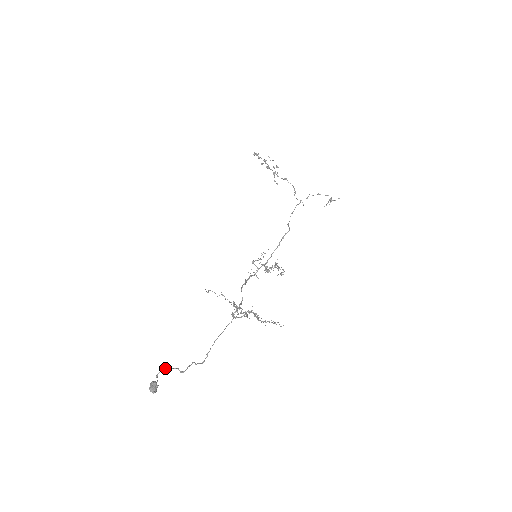
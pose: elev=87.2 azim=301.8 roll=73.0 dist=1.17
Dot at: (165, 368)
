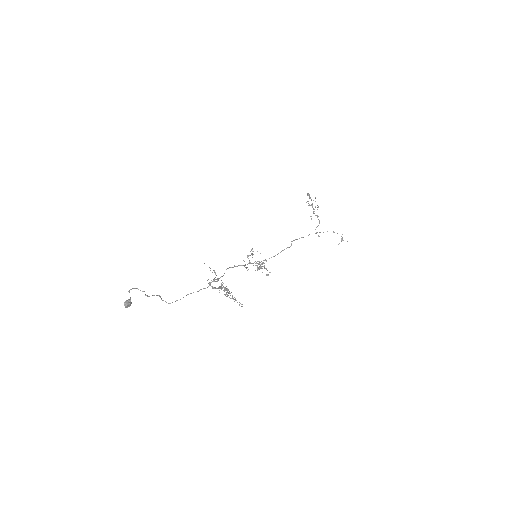
Dot at: (136, 288)
